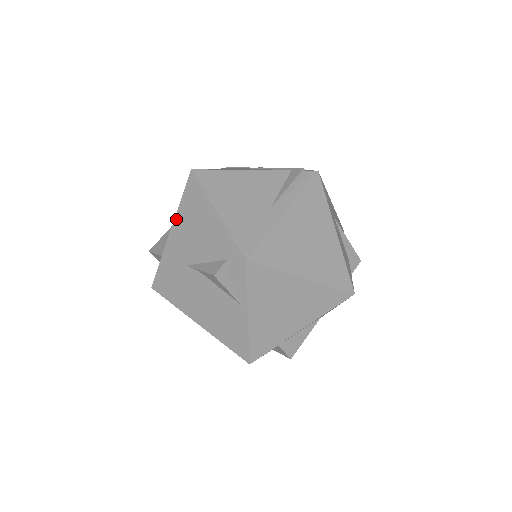
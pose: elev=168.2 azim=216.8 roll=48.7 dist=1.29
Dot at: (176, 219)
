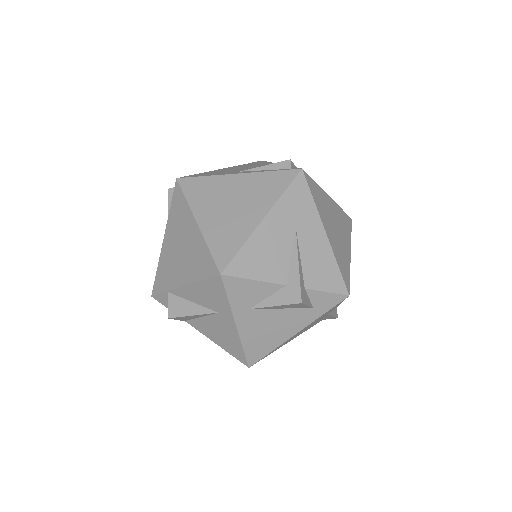
Dot at: occluded
